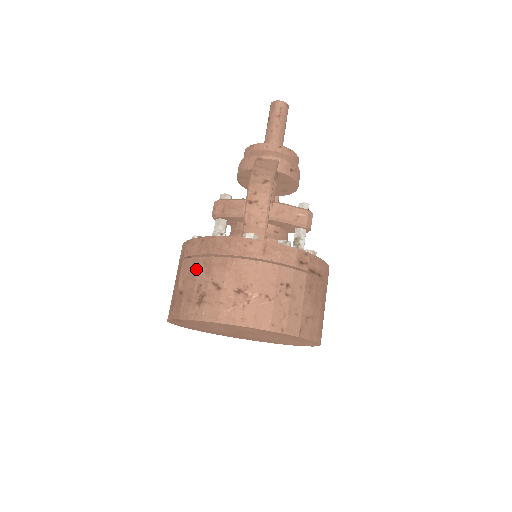
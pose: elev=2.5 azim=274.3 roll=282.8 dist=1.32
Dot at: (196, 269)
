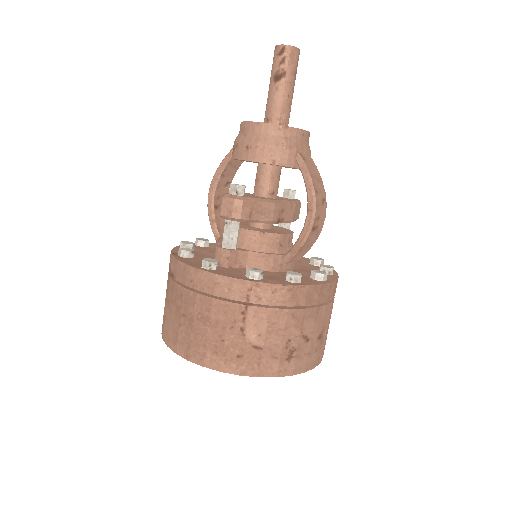
Dot at: (283, 323)
